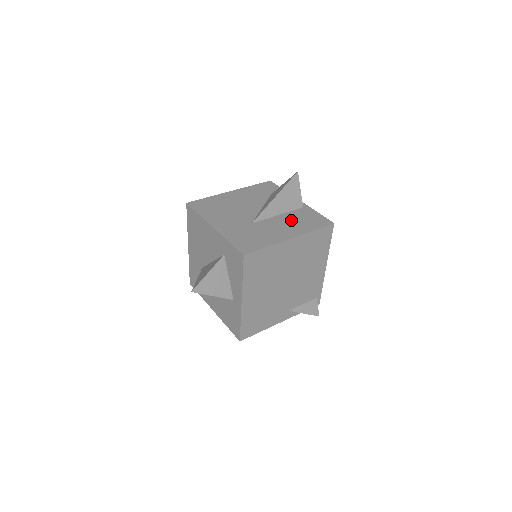
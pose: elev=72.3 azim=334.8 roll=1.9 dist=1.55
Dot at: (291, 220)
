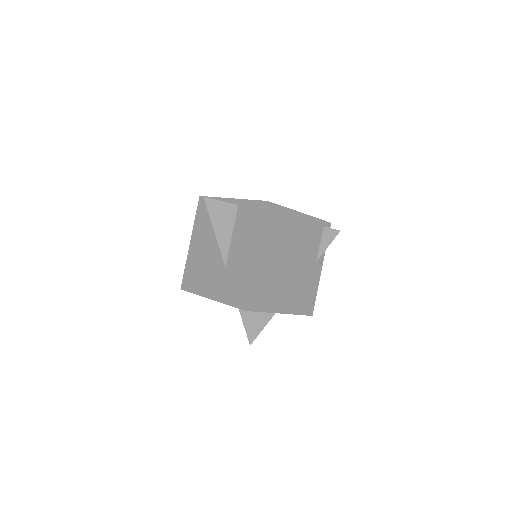
Dot at: (242, 233)
